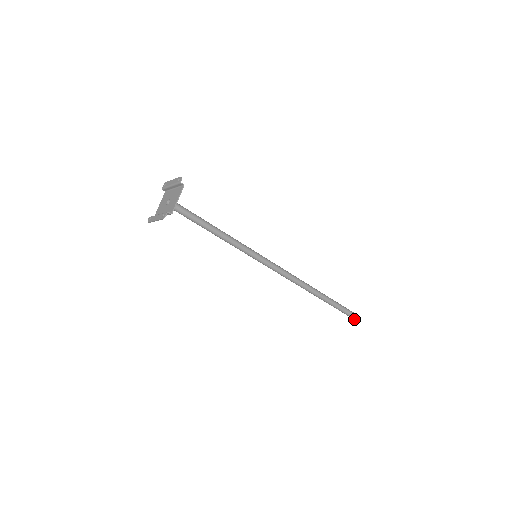
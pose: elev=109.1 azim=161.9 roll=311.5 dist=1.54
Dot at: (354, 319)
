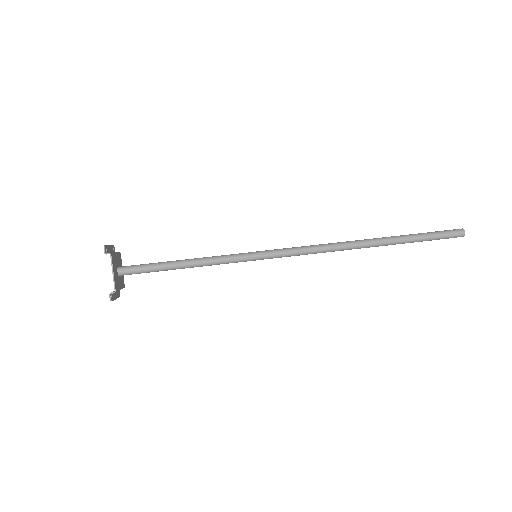
Dot at: occluded
